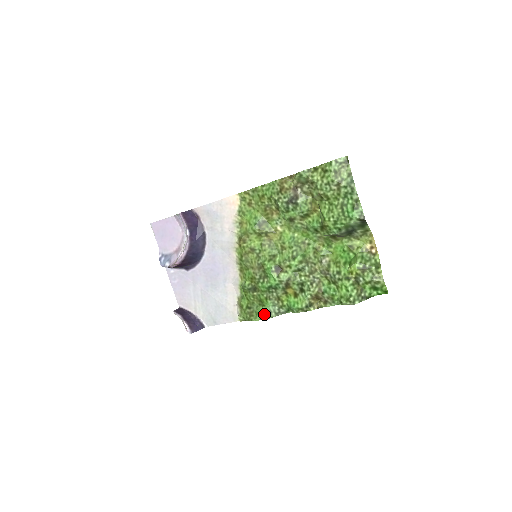
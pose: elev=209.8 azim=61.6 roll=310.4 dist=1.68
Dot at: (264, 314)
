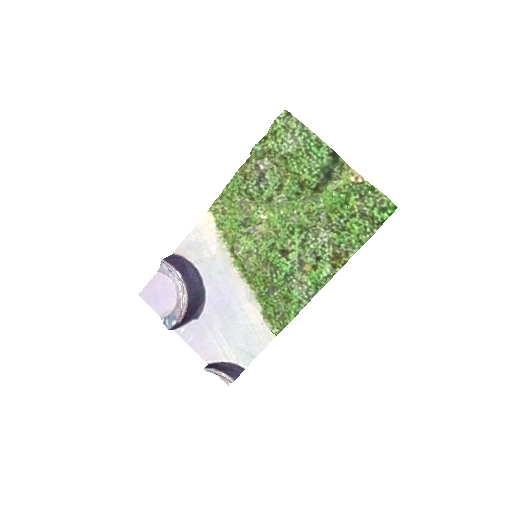
Dot at: (295, 307)
